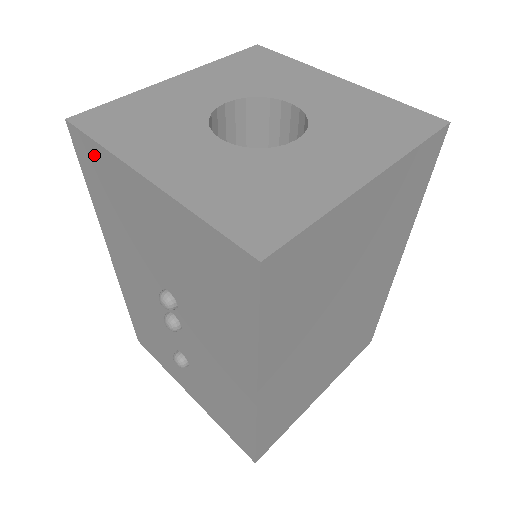
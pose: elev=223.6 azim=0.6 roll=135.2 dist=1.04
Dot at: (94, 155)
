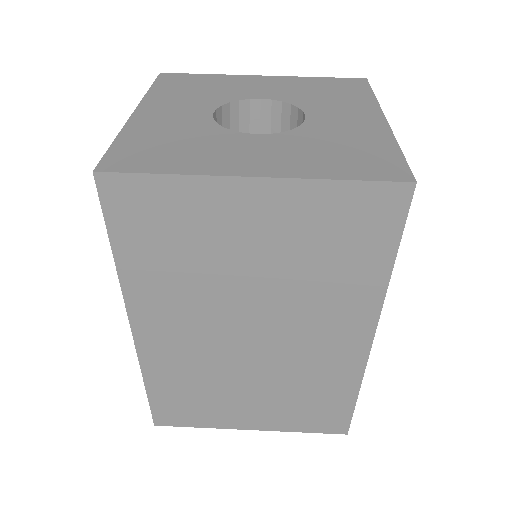
Dot at: occluded
